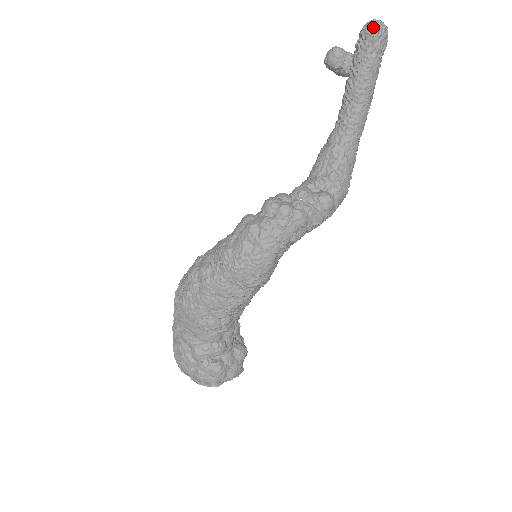
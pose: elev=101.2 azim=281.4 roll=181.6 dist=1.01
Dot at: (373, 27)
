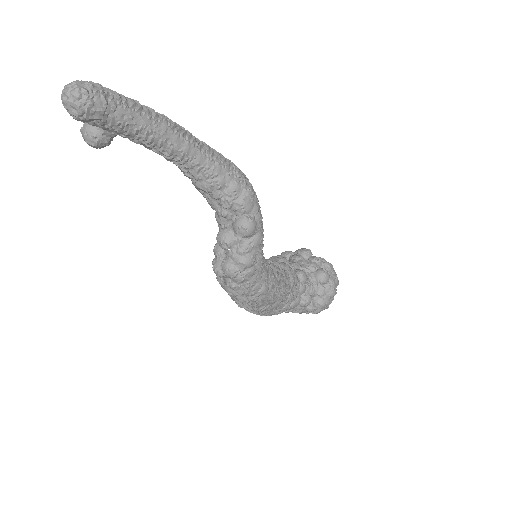
Dot at: (73, 114)
